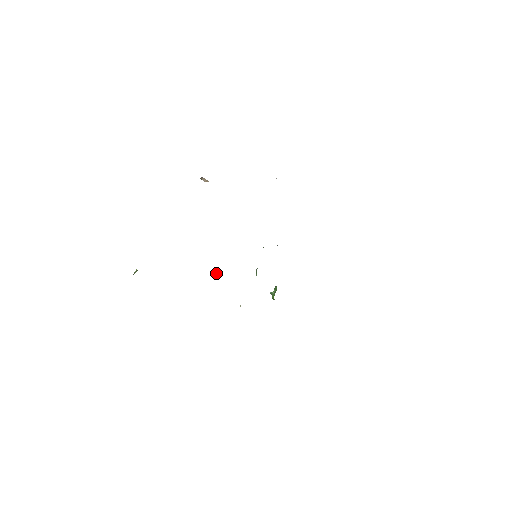
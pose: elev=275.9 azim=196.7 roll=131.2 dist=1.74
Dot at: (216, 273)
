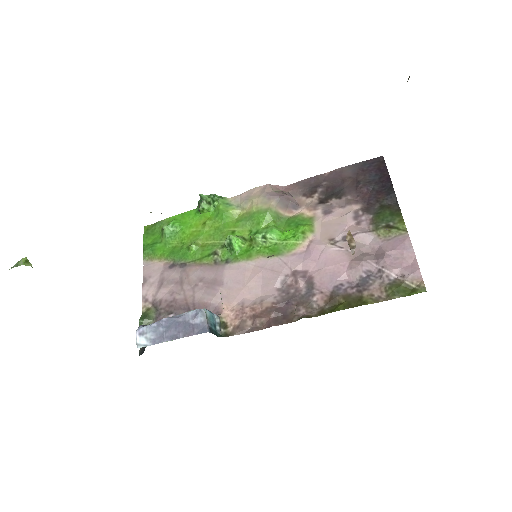
Dot at: (212, 319)
